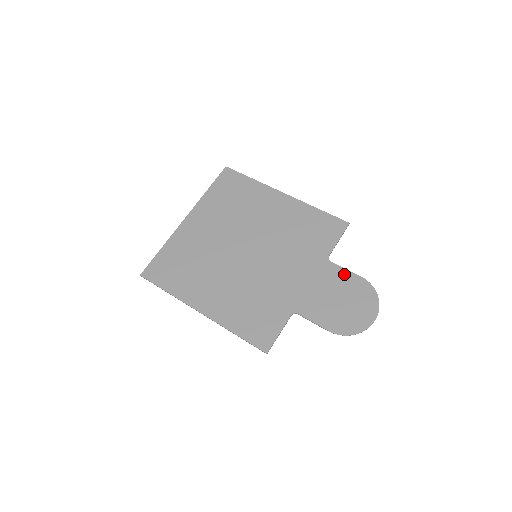
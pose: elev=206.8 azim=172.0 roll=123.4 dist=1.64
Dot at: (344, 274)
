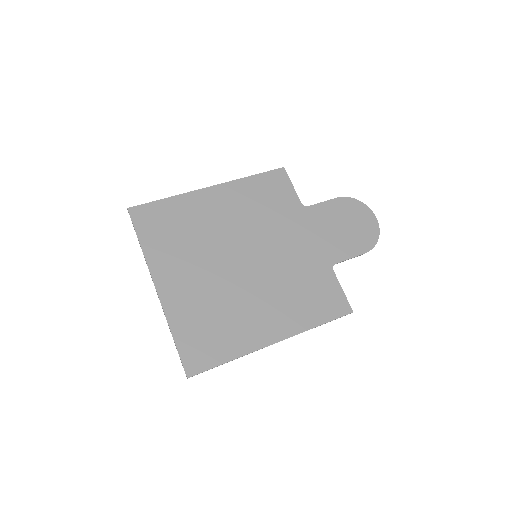
Dot at: (326, 207)
